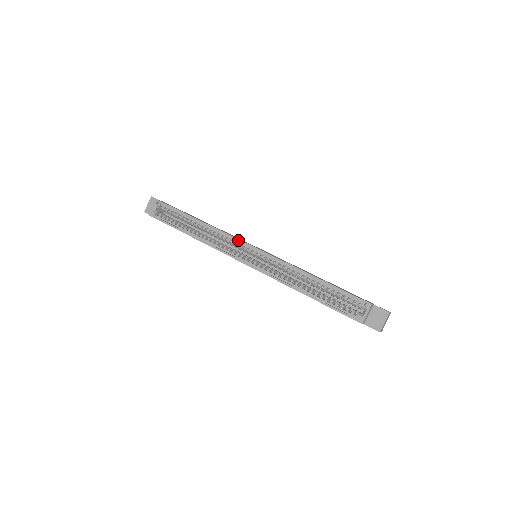
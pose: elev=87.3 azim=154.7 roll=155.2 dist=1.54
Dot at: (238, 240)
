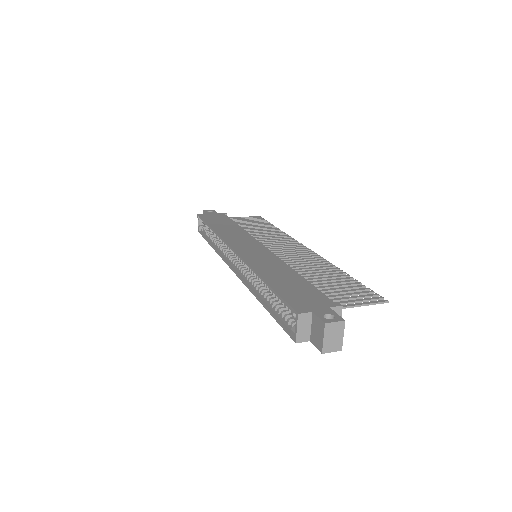
Dot at: (227, 244)
